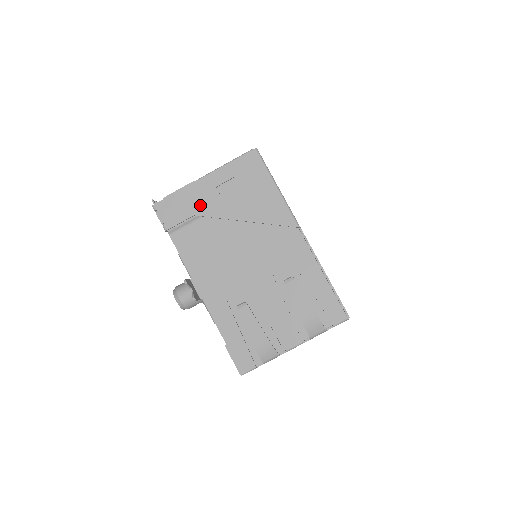
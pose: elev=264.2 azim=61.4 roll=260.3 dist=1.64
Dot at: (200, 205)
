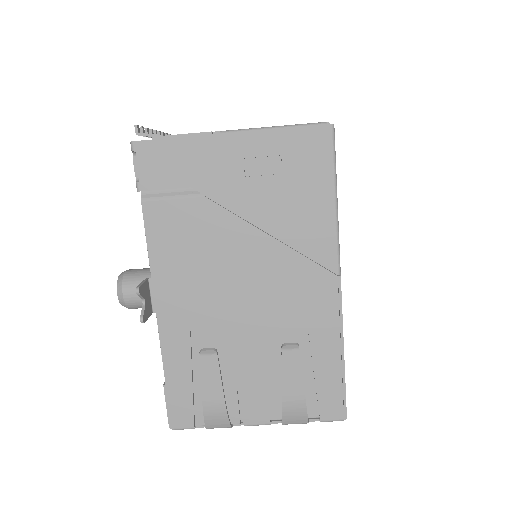
Dot at: (207, 176)
